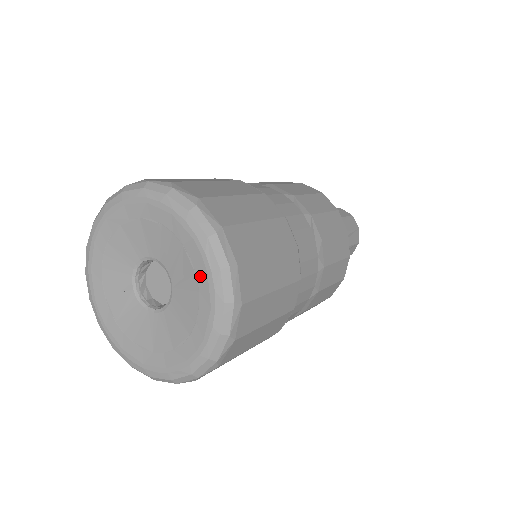
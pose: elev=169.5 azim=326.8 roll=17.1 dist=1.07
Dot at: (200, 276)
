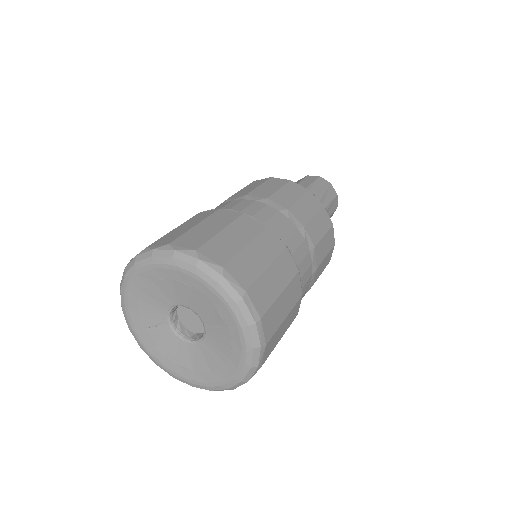
Dot at: (231, 328)
